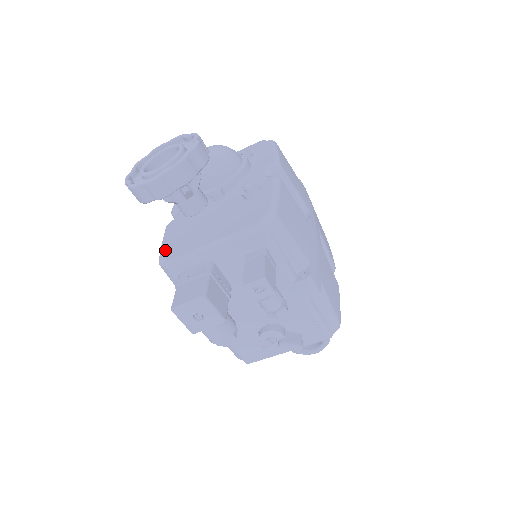
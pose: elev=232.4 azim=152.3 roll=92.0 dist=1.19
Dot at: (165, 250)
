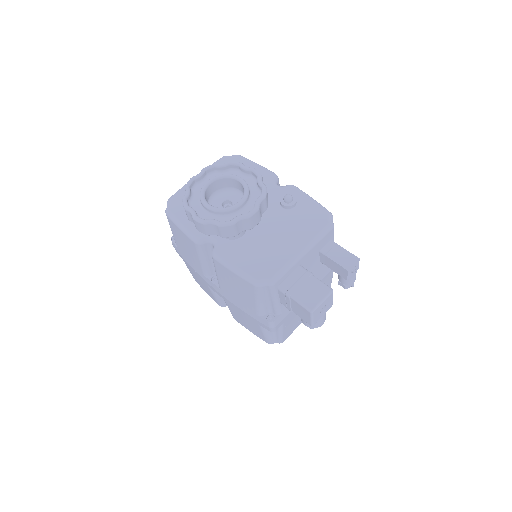
Dot at: (253, 272)
